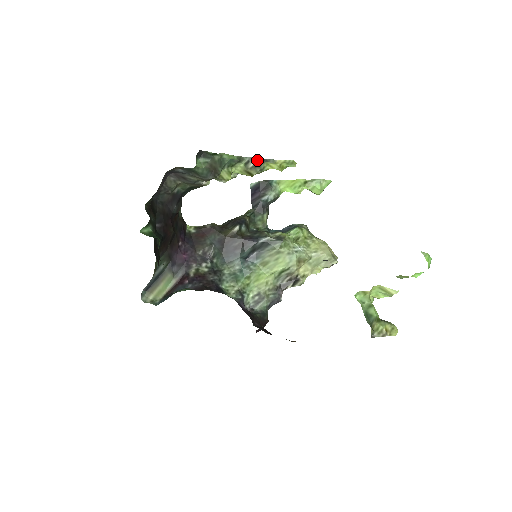
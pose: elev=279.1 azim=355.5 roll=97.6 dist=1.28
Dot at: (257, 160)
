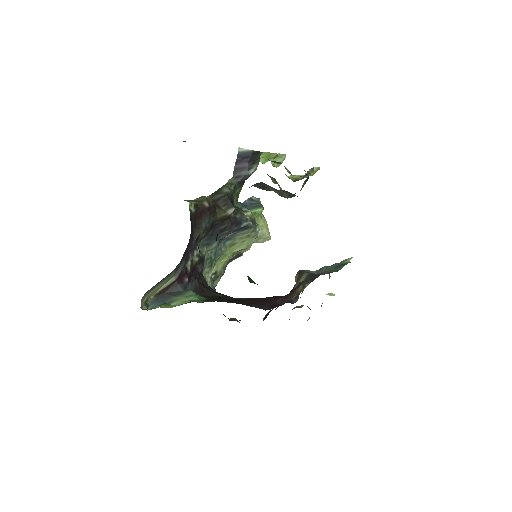
Dot at: (311, 170)
